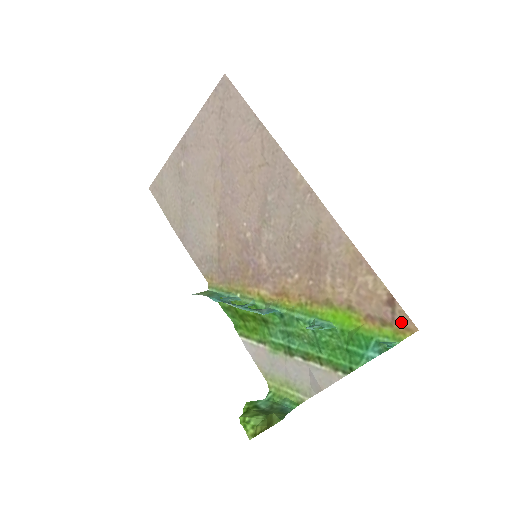
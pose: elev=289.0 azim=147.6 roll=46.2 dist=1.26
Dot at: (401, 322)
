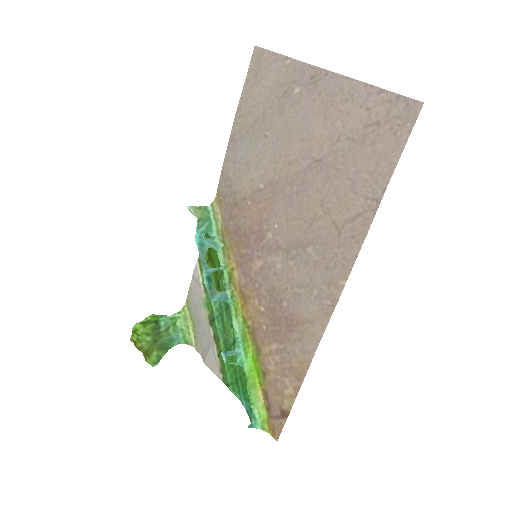
Dot at: (275, 425)
